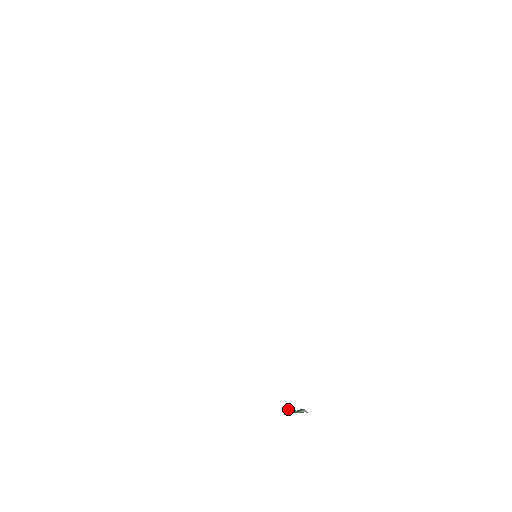
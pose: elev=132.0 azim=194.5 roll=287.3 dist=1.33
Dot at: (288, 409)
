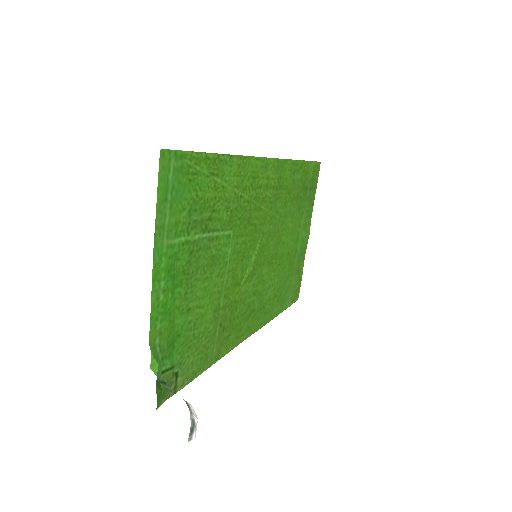
Dot at: (155, 372)
